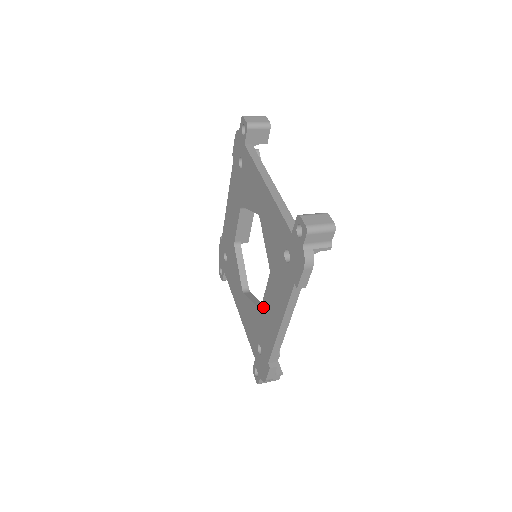
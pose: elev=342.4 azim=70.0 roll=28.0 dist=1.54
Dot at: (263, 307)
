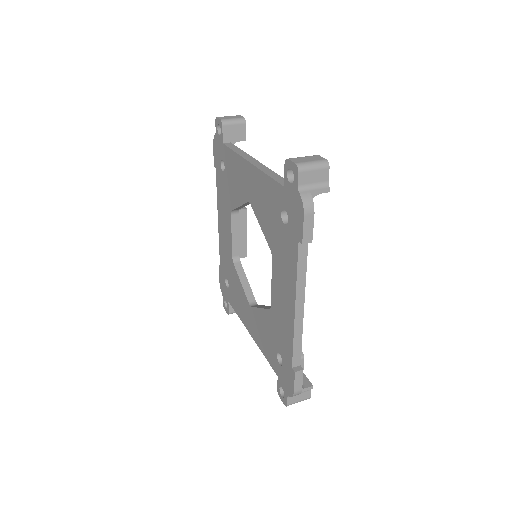
Dot at: (273, 302)
